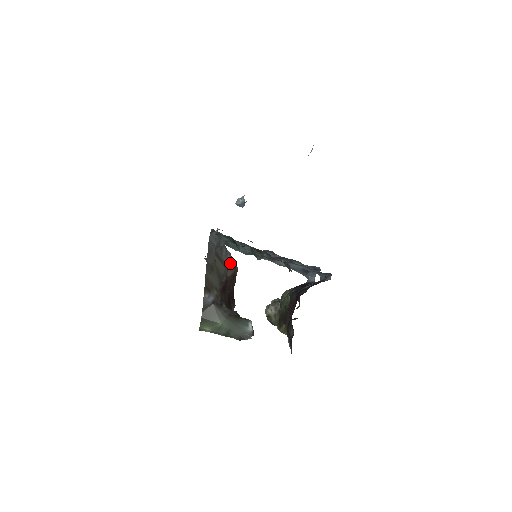
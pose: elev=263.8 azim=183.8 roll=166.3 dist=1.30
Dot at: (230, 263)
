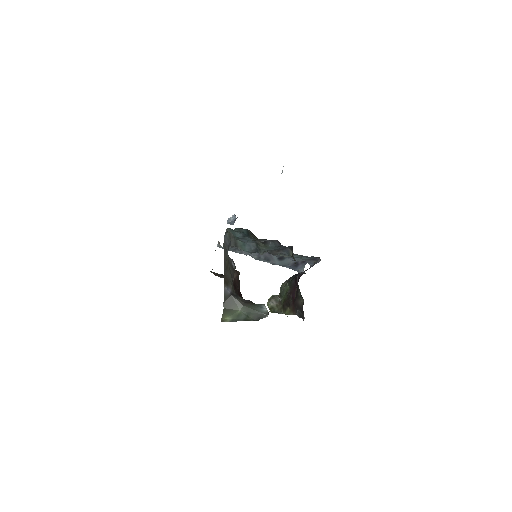
Dot at: (234, 267)
